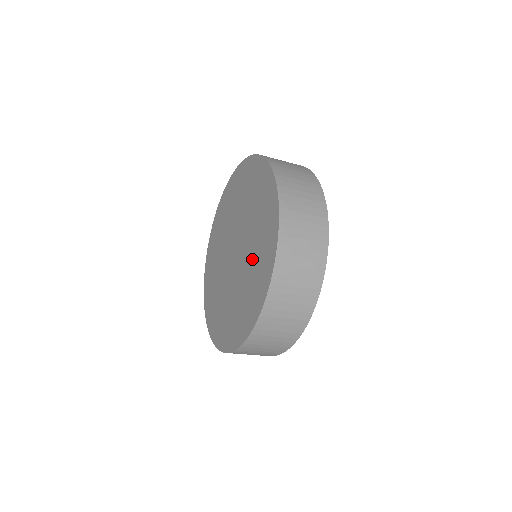
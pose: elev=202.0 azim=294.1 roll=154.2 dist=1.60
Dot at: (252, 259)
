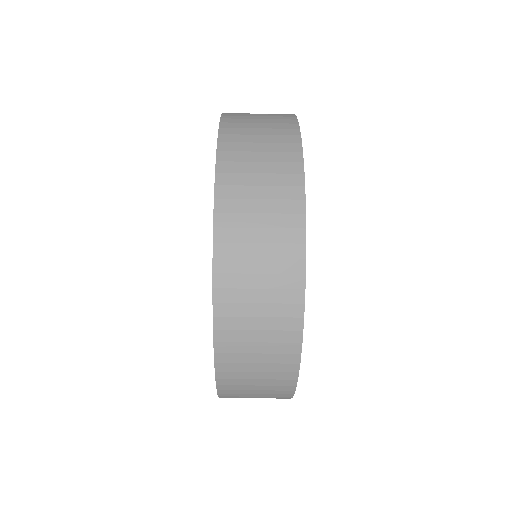
Dot at: occluded
